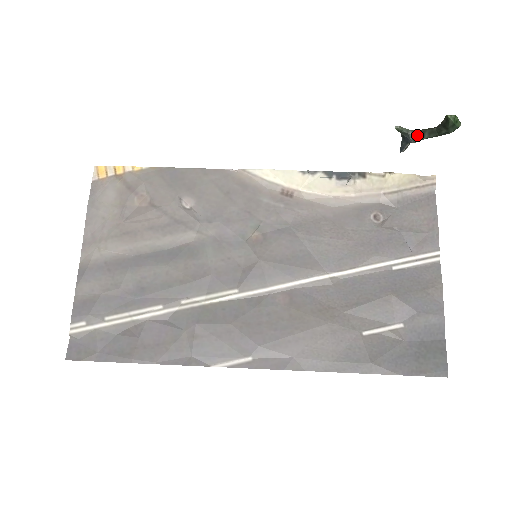
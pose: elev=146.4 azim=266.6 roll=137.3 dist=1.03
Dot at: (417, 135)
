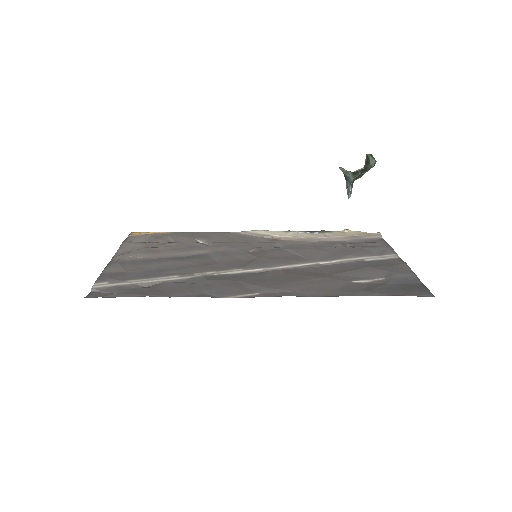
Dot at: (354, 174)
